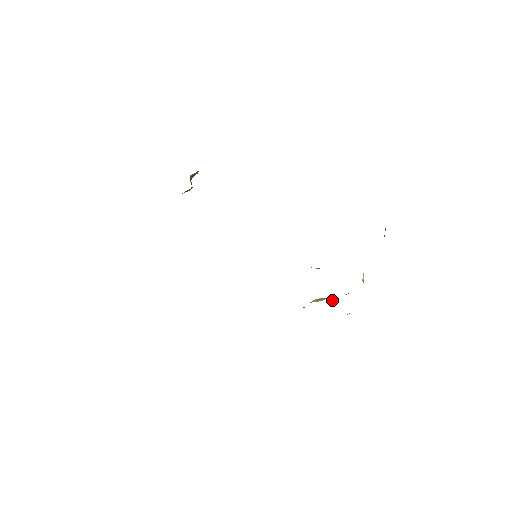
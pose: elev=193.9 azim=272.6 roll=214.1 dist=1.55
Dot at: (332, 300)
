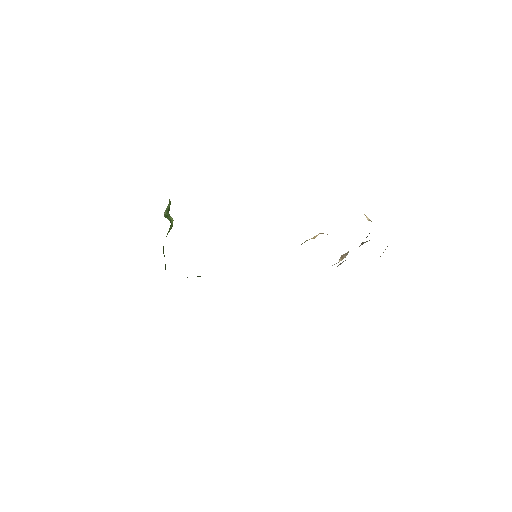
Dot at: occluded
